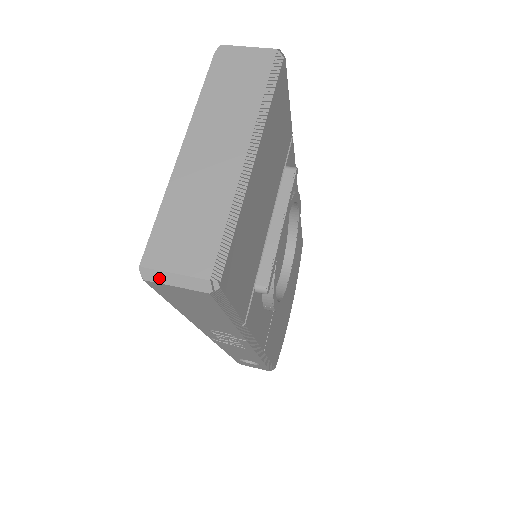
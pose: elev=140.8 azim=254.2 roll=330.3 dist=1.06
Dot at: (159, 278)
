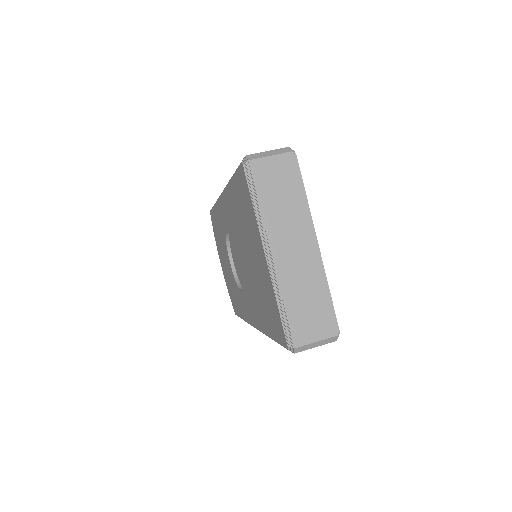
Dot at: (305, 348)
